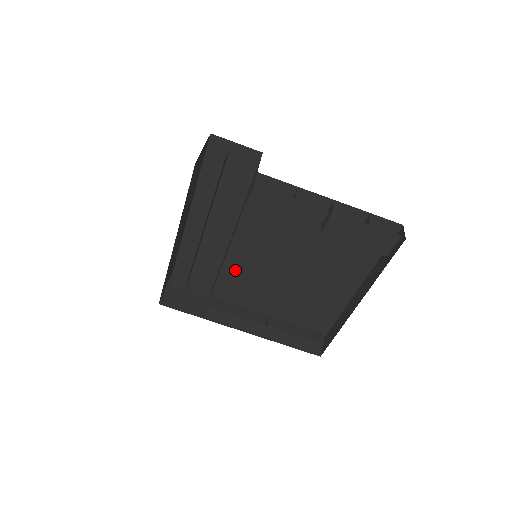
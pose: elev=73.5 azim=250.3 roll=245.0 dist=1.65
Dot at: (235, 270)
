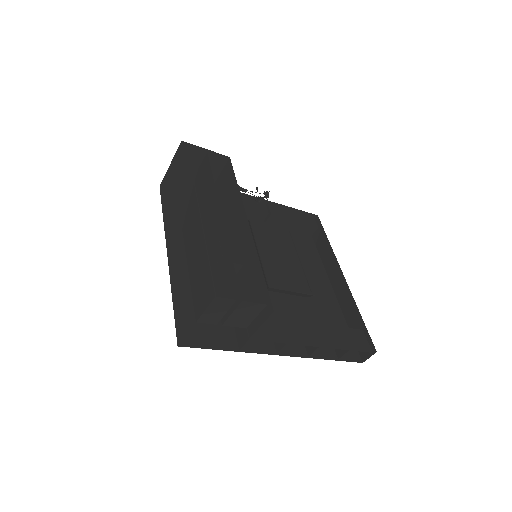
Dot at: occluded
